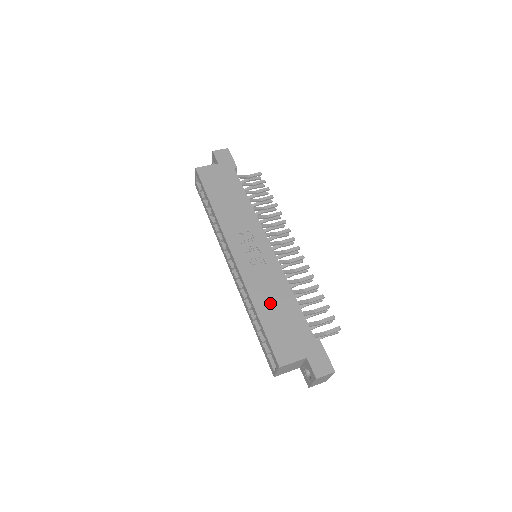
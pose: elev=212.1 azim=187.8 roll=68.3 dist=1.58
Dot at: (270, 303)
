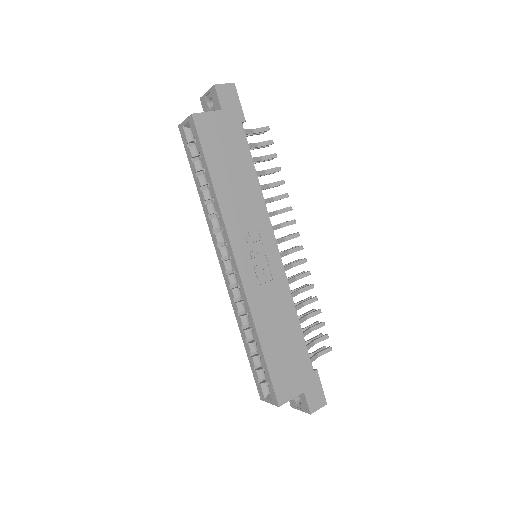
Dot at: (274, 330)
